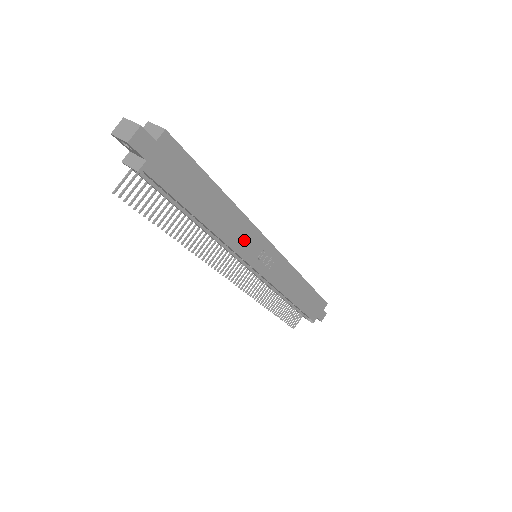
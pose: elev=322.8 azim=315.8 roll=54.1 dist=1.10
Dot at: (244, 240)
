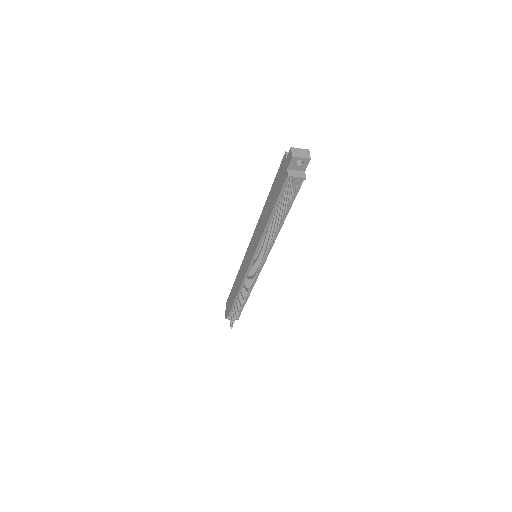
Dot at: occluded
